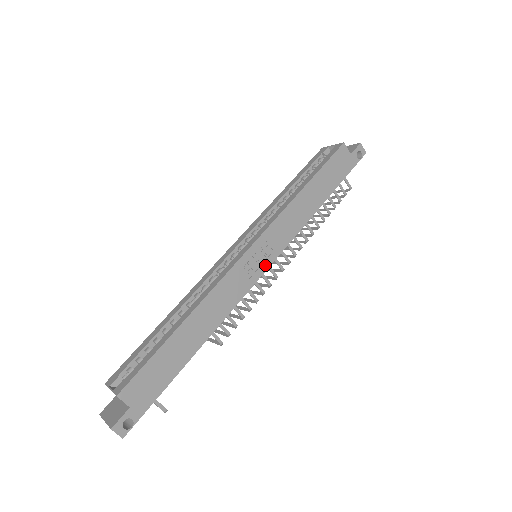
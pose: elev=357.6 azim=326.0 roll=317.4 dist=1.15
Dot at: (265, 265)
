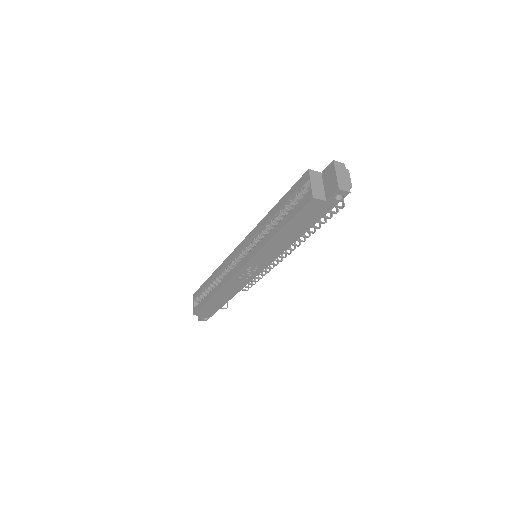
Dot at: (258, 271)
